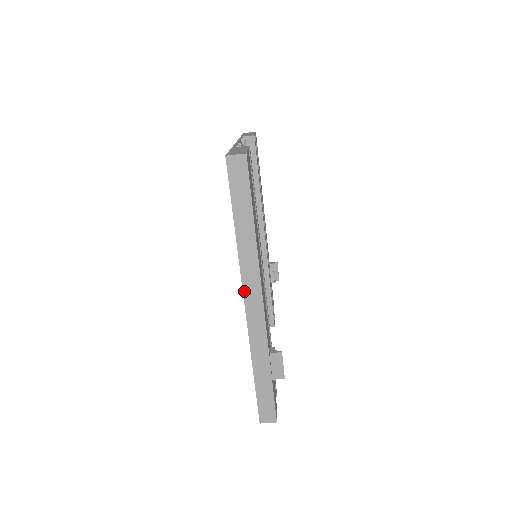
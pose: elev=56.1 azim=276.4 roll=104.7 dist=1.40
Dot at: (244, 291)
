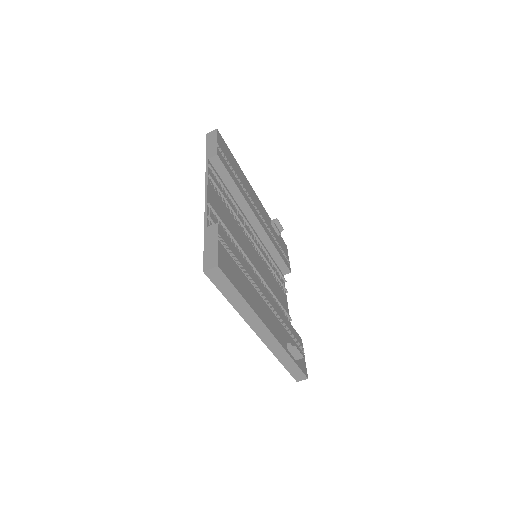
Dot at: (254, 330)
